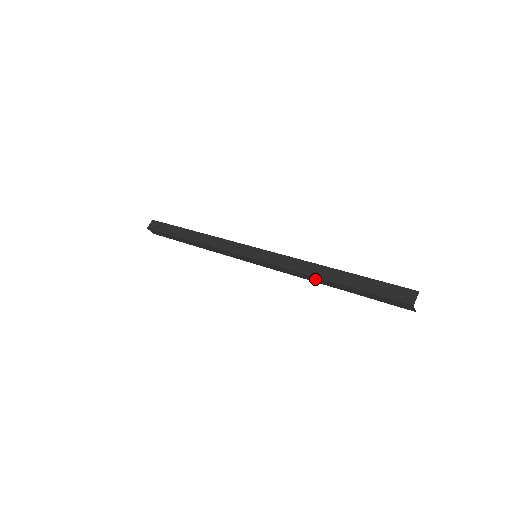
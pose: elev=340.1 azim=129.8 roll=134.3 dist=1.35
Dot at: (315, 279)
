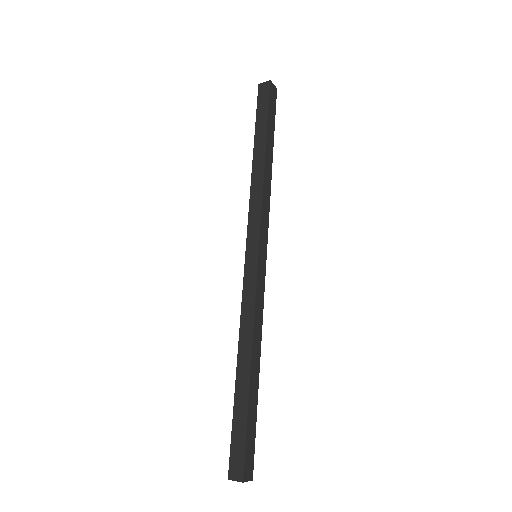
Dot at: (242, 347)
